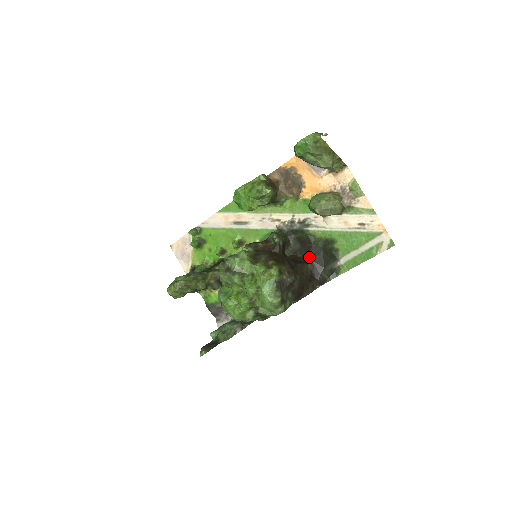
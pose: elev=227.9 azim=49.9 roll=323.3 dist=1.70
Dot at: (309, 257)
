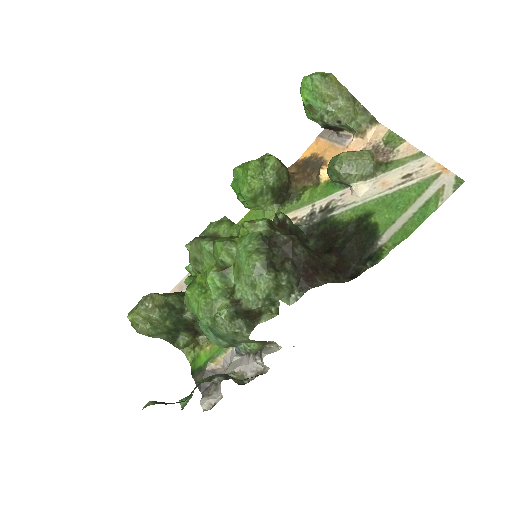
Dot at: (334, 249)
